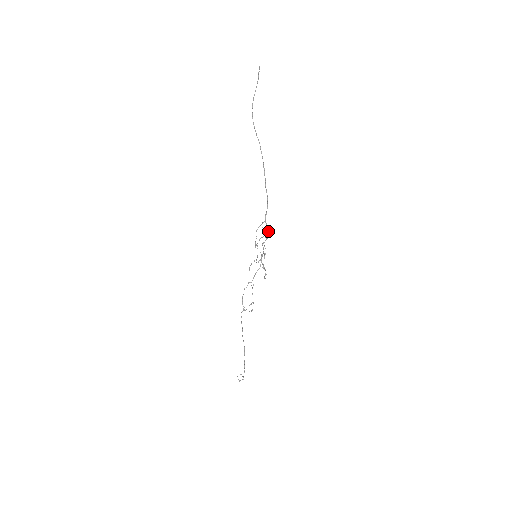
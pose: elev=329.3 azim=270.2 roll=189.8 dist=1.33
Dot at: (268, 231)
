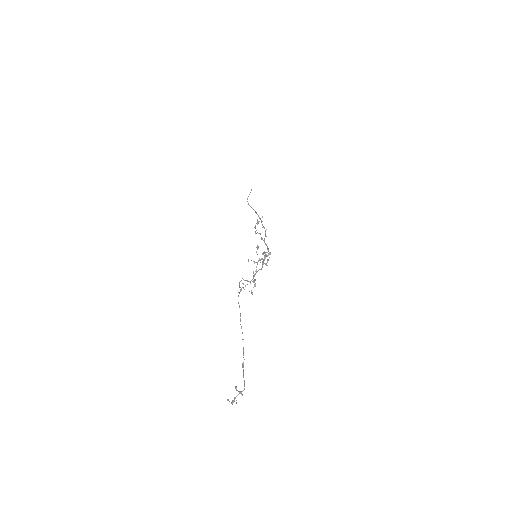
Dot at: (268, 249)
